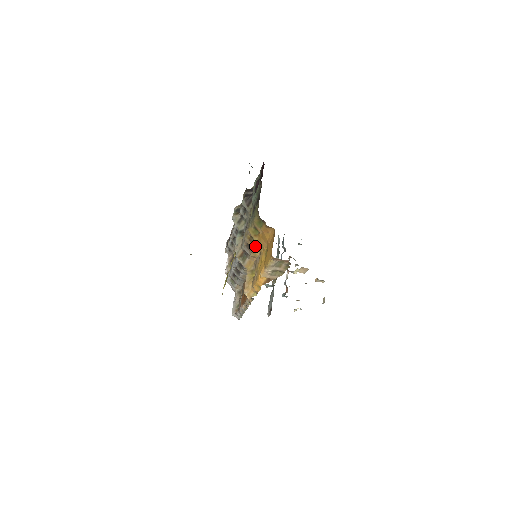
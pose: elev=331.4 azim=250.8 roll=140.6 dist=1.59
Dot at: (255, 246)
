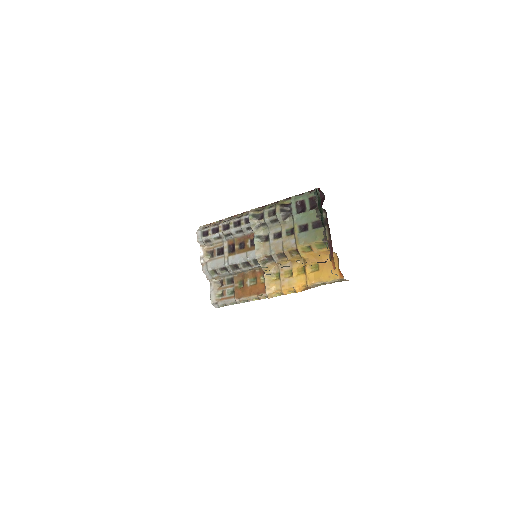
Dot at: (293, 258)
